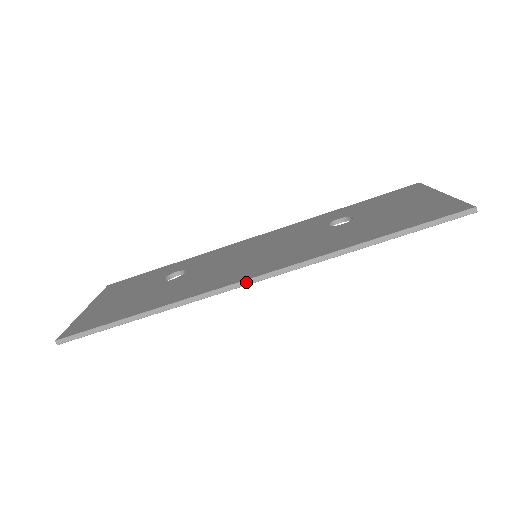
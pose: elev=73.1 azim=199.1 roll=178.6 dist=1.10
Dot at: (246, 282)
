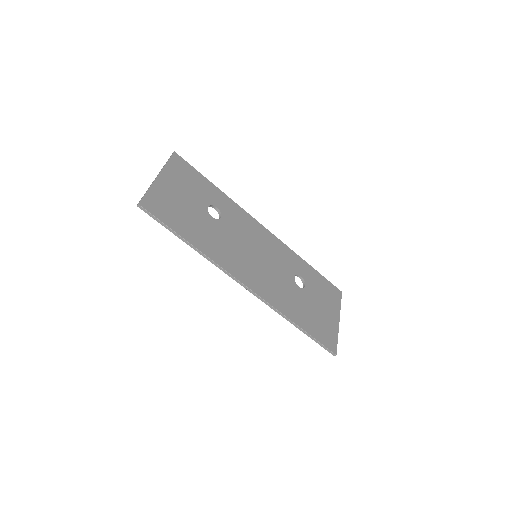
Dot at: (243, 285)
